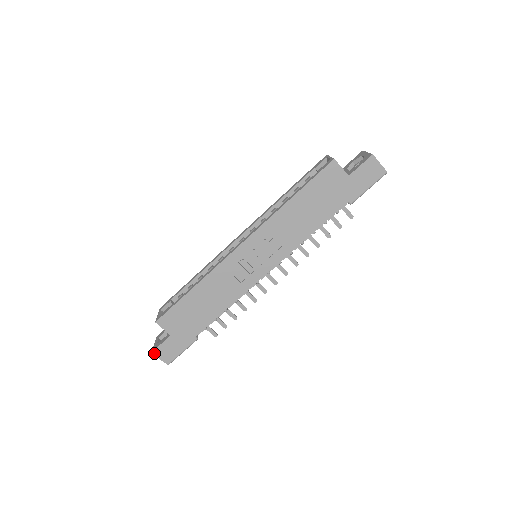
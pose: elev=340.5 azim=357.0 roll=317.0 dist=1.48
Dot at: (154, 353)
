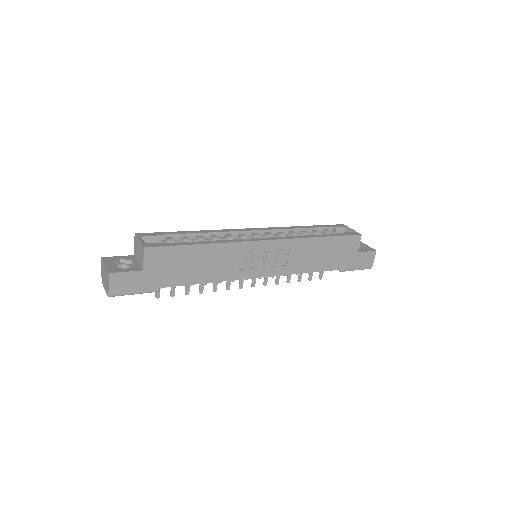
Dot at: (110, 276)
